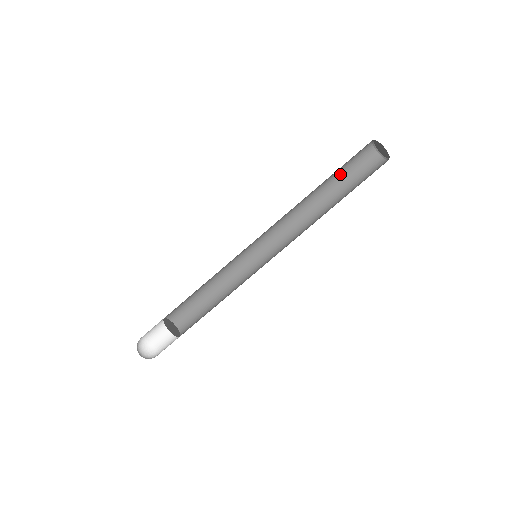
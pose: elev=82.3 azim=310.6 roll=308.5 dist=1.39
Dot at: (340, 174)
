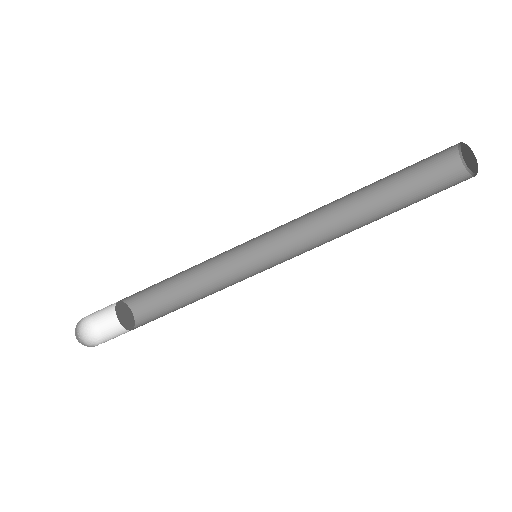
Dot at: (399, 174)
